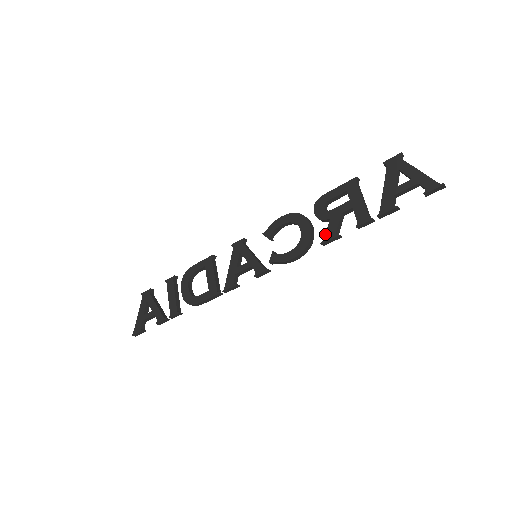
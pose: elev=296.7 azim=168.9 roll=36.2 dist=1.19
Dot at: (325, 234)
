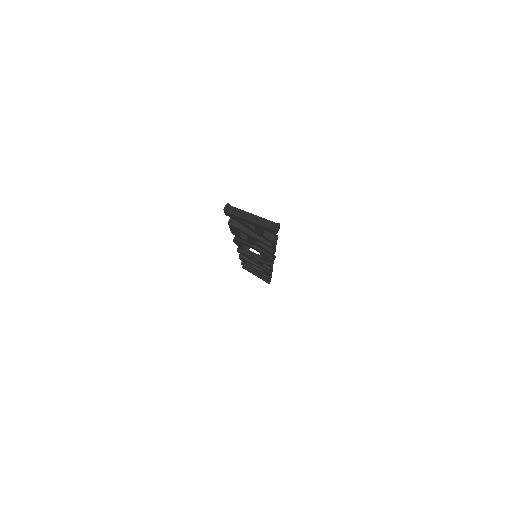
Dot at: occluded
